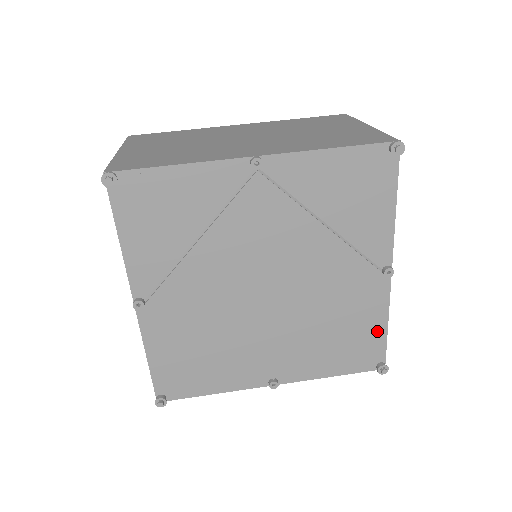
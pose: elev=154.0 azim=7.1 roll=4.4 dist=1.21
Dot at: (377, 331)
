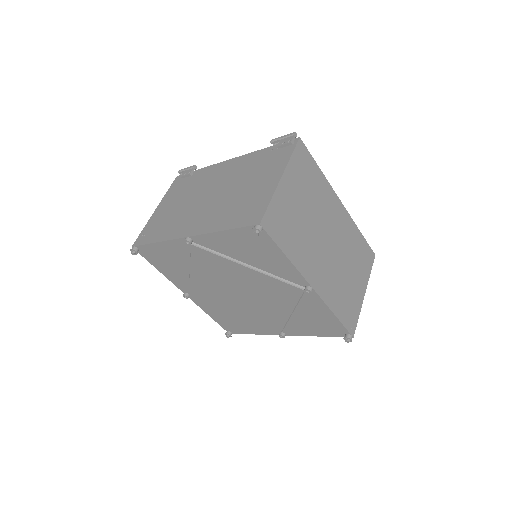
Dot at: (247, 331)
